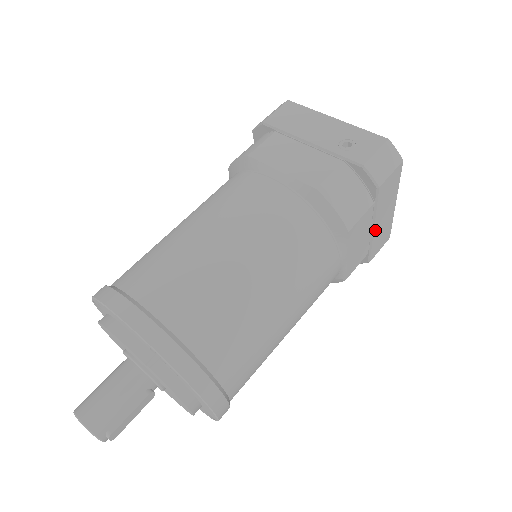
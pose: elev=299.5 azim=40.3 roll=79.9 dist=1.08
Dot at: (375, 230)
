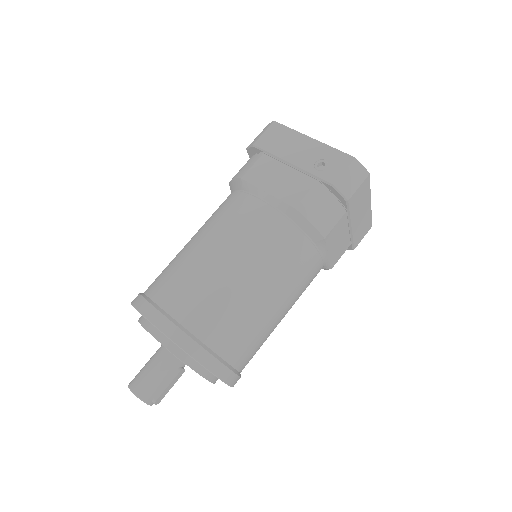
Dot at: (353, 228)
